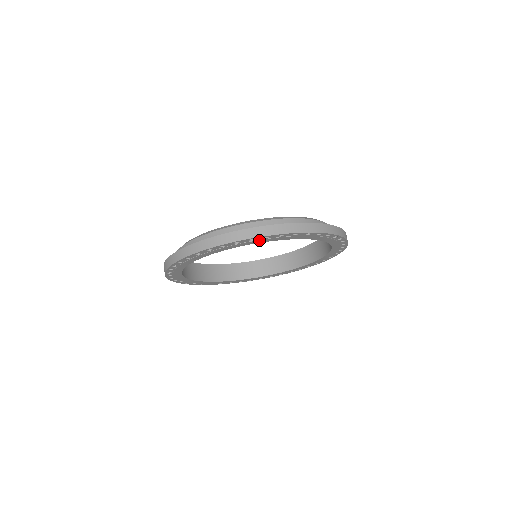
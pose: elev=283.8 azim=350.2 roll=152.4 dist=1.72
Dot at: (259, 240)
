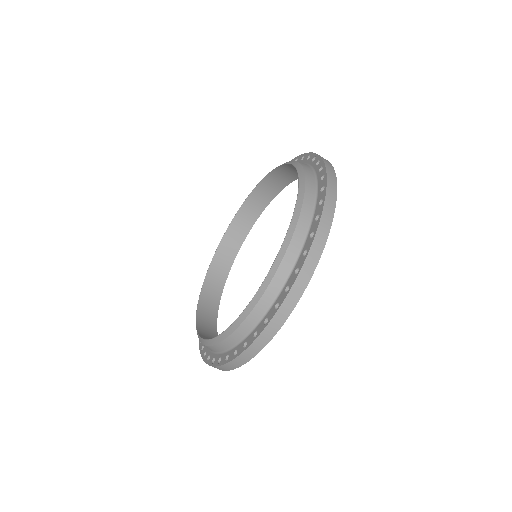
Dot at: occluded
